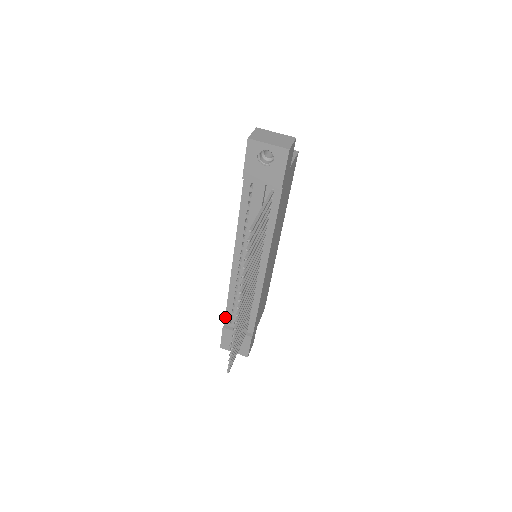
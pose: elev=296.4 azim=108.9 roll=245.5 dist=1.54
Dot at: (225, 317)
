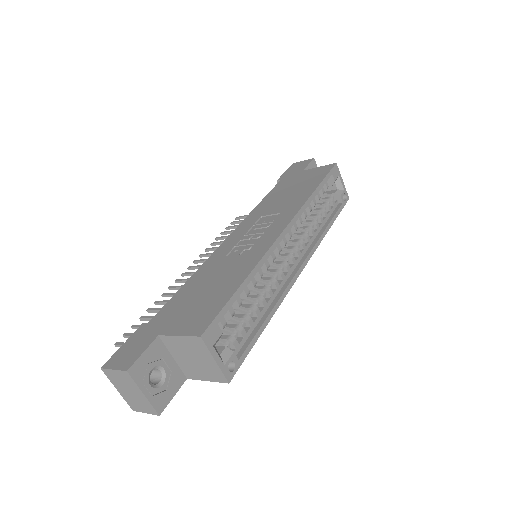
Dot at: (275, 186)
